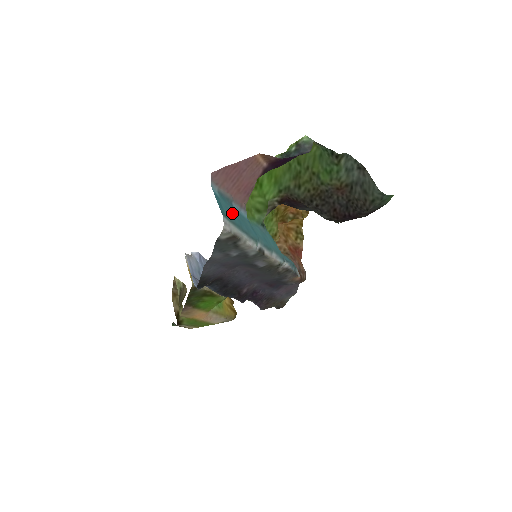
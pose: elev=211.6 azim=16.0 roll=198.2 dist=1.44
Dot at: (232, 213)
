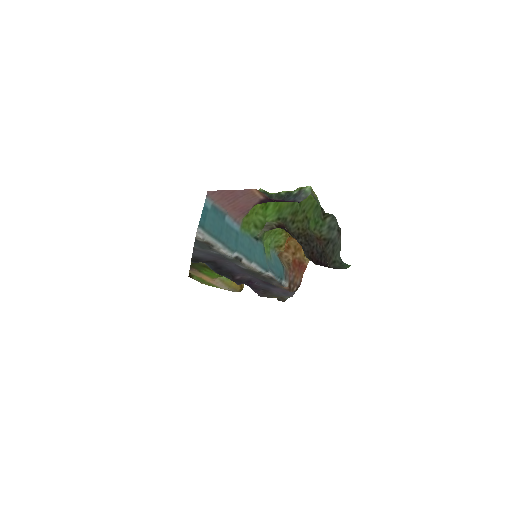
Dot at: (216, 225)
